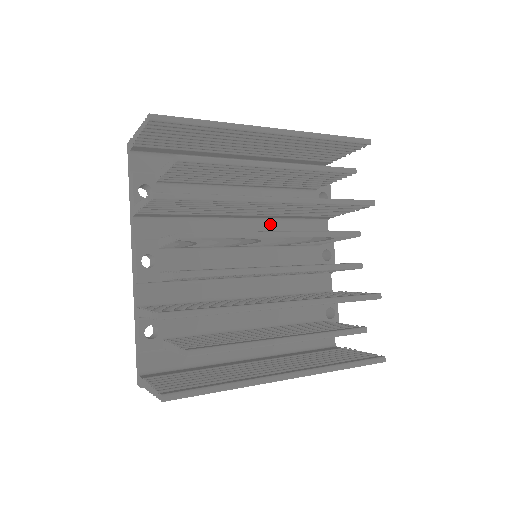
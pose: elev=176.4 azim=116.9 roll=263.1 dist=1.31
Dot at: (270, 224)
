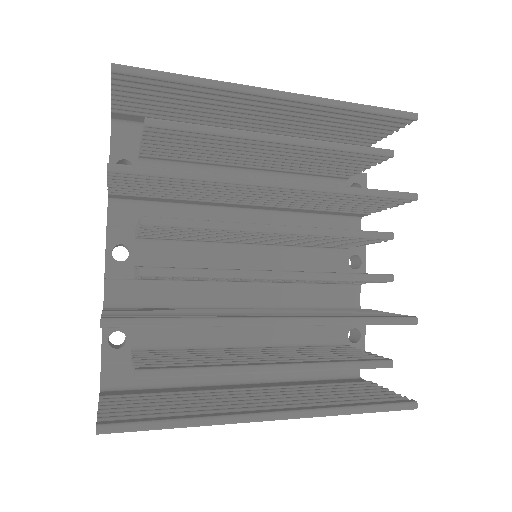
Dot at: (284, 218)
